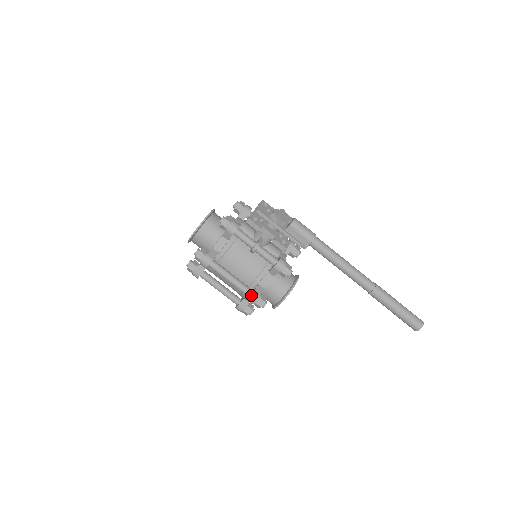
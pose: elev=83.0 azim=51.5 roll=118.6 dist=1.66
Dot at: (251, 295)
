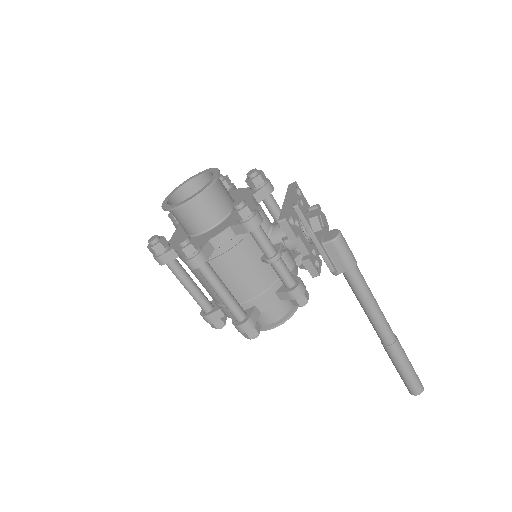
Dot at: (244, 322)
